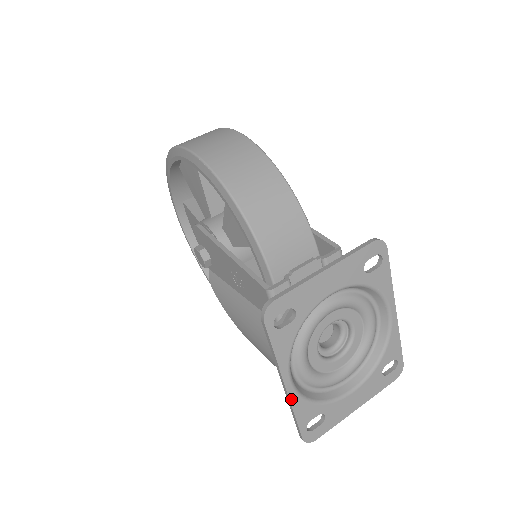
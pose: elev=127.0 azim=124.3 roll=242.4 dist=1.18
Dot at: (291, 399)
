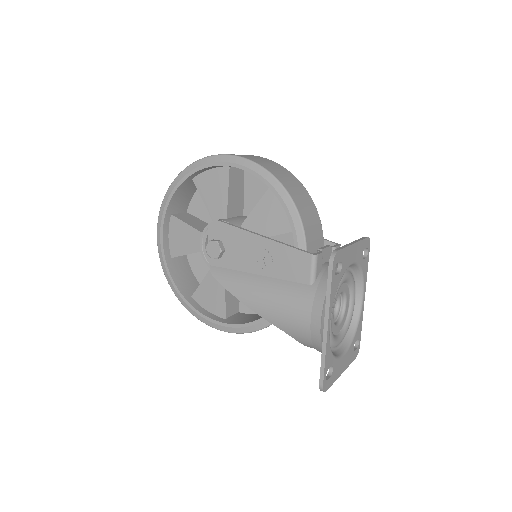
Dot at: (327, 342)
